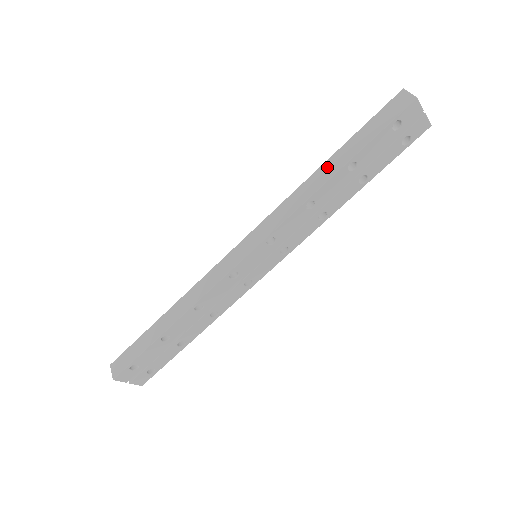
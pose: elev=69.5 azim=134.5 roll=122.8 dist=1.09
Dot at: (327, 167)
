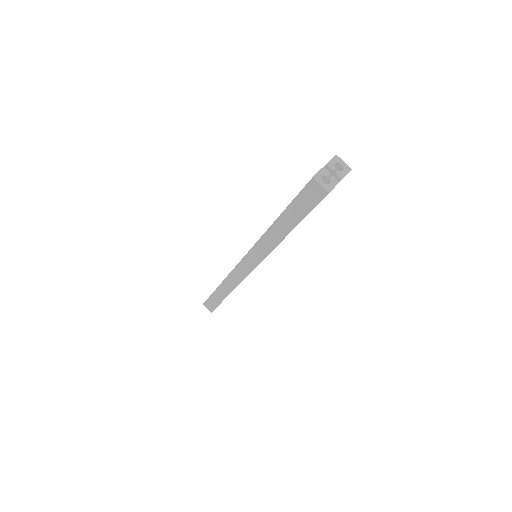
Dot at: (278, 228)
